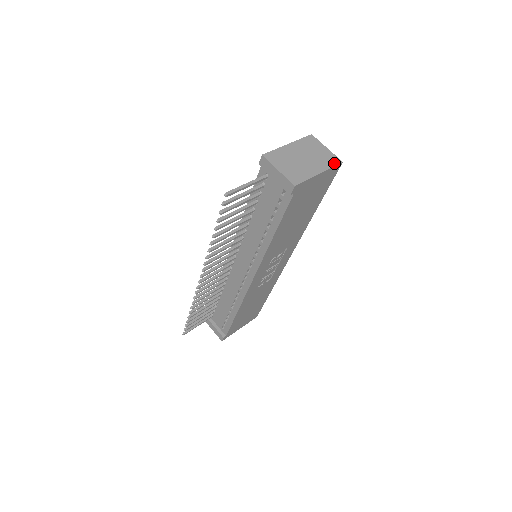
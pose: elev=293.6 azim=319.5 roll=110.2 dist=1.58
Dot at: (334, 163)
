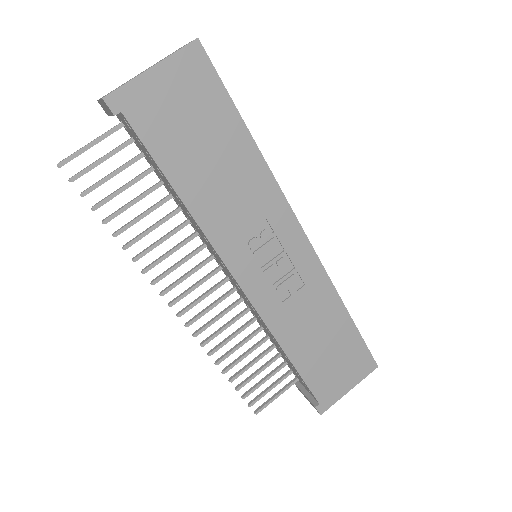
Dot at: (183, 47)
